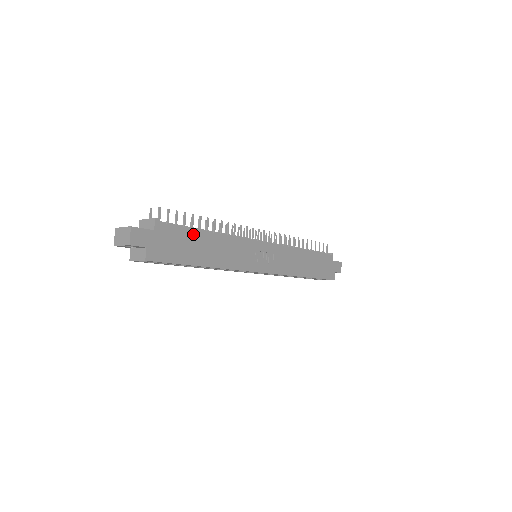
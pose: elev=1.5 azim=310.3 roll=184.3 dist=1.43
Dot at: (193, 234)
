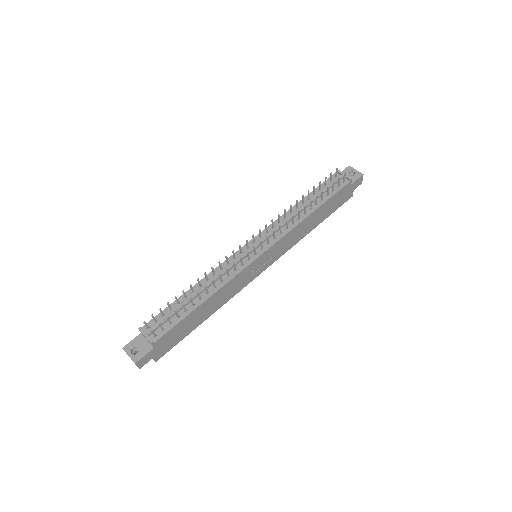
Dot at: (188, 318)
